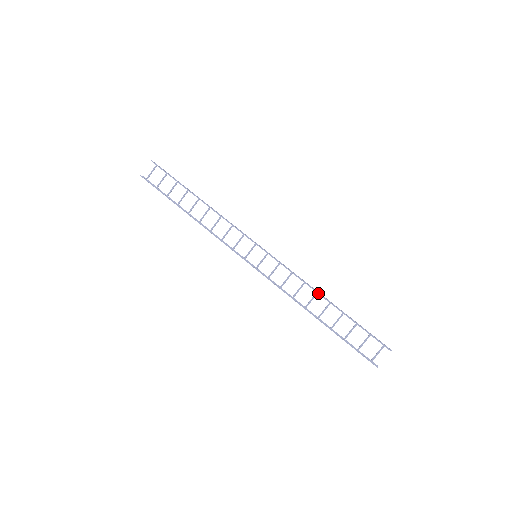
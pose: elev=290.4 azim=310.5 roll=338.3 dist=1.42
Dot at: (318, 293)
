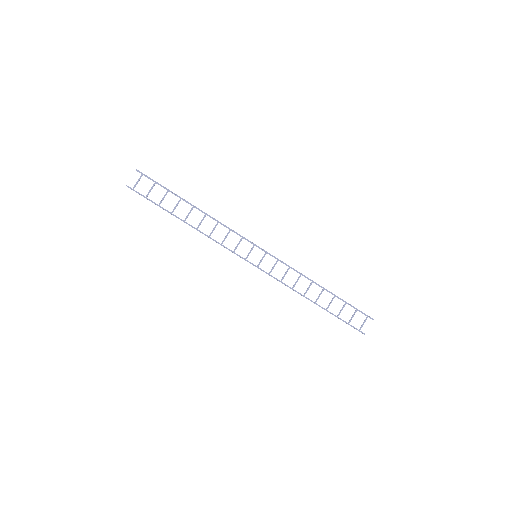
Dot at: (313, 282)
